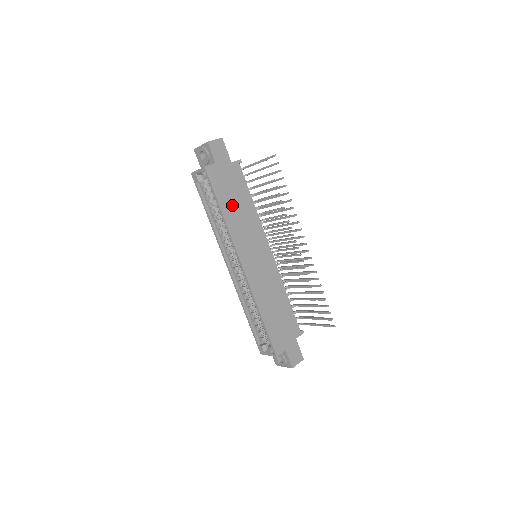
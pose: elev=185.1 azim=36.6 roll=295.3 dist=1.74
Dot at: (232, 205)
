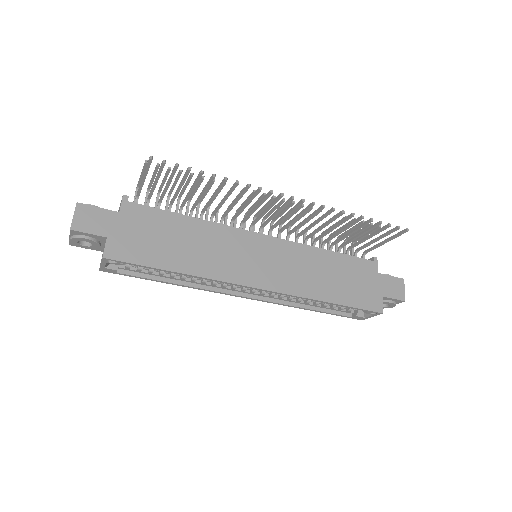
Dot at: (176, 251)
